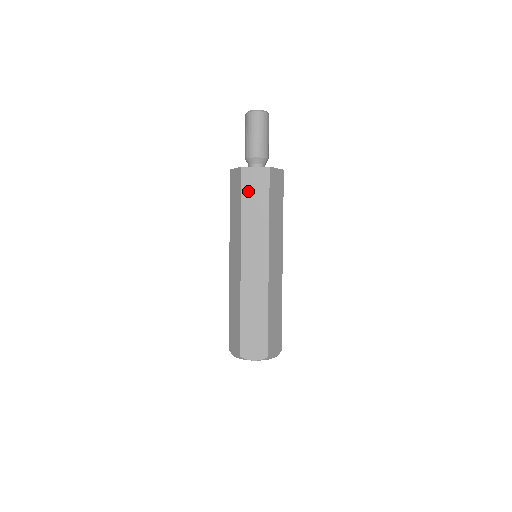
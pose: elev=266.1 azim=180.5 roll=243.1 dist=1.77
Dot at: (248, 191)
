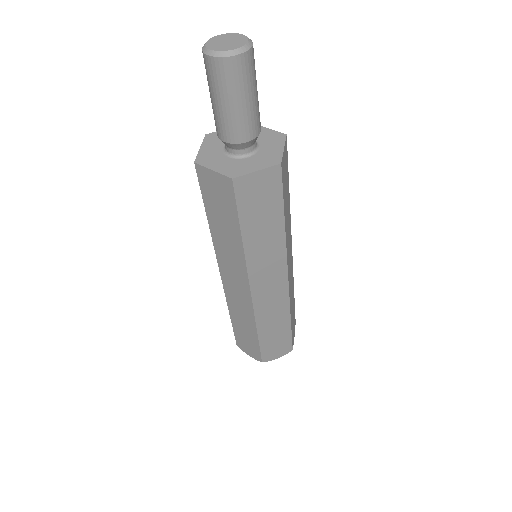
Dot at: (249, 209)
